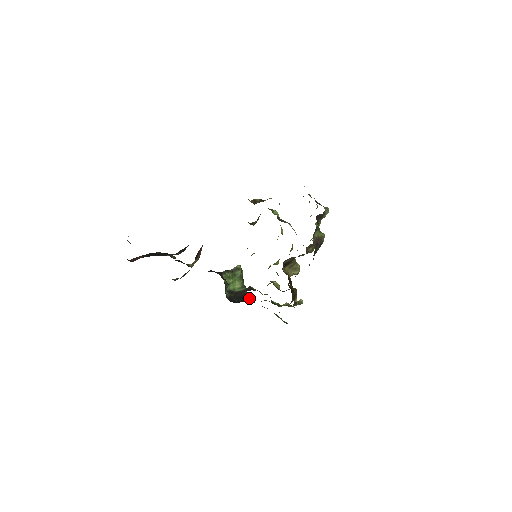
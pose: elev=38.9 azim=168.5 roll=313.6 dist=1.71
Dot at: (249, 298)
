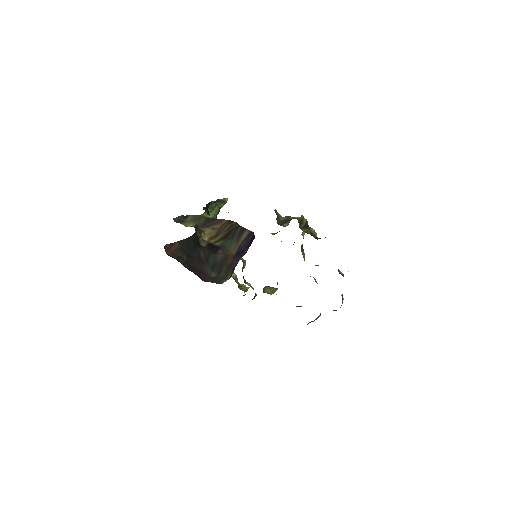
Dot at: occluded
